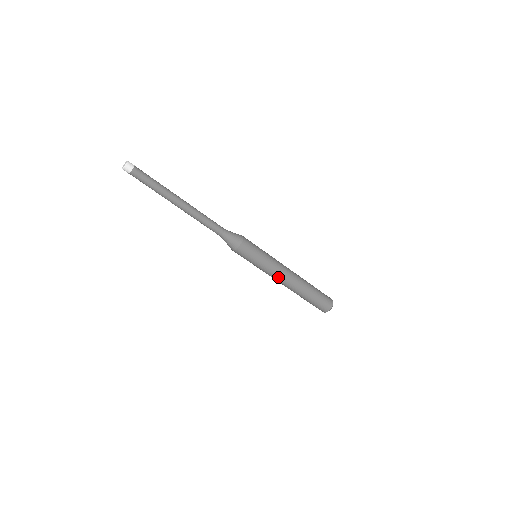
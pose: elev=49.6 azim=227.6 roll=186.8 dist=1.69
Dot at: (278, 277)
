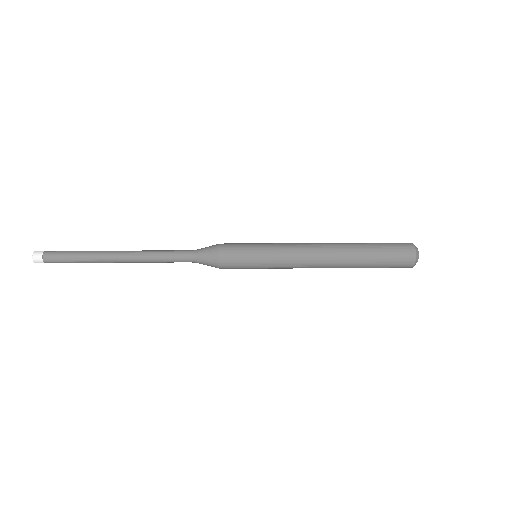
Dot at: (302, 263)
